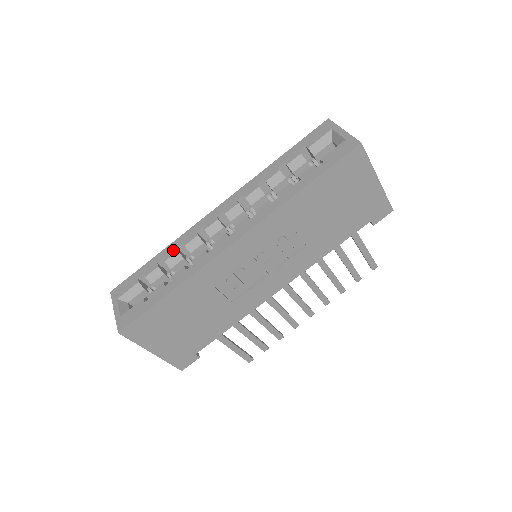
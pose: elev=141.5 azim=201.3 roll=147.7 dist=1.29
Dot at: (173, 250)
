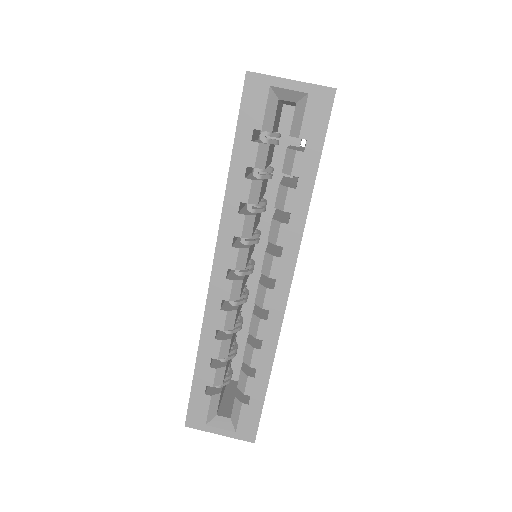
Dot at: (214, 344)
